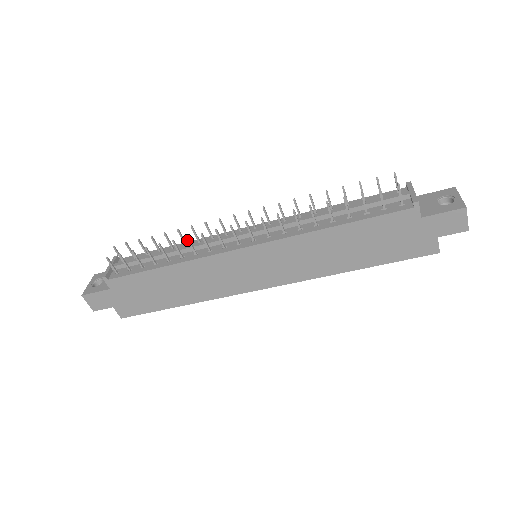
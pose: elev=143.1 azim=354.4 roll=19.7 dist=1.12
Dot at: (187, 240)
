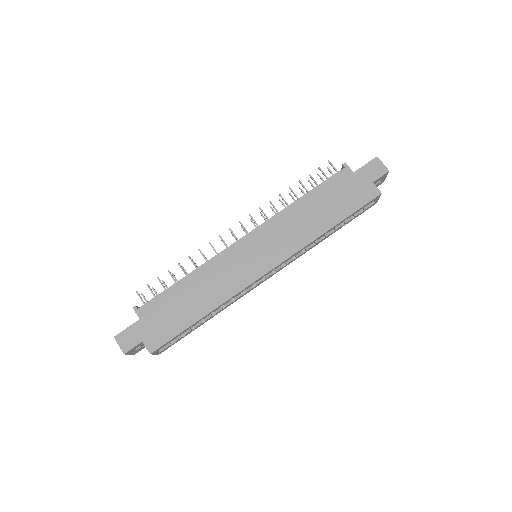
Dot at: occluded
